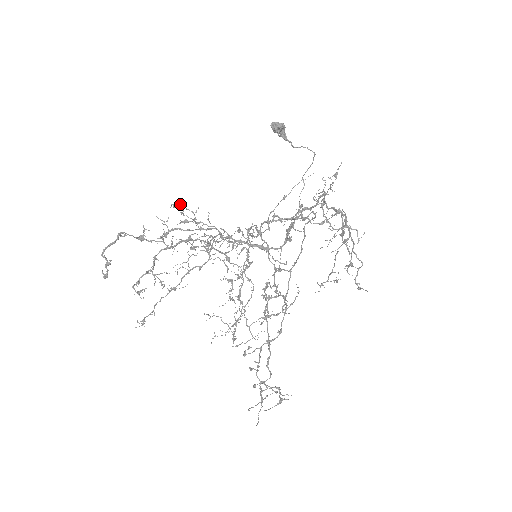
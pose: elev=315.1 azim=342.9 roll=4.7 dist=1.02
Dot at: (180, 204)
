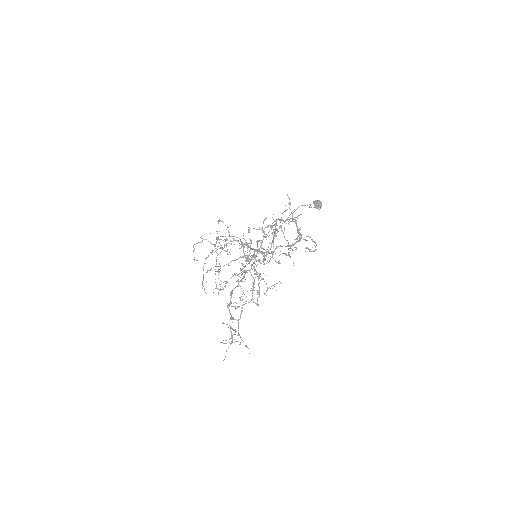
Dot at: (220, 220)
